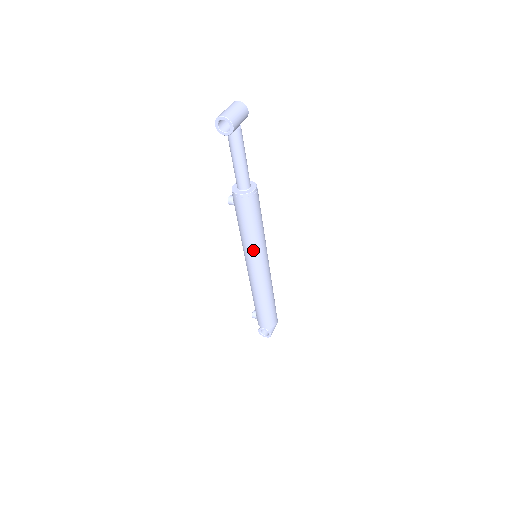
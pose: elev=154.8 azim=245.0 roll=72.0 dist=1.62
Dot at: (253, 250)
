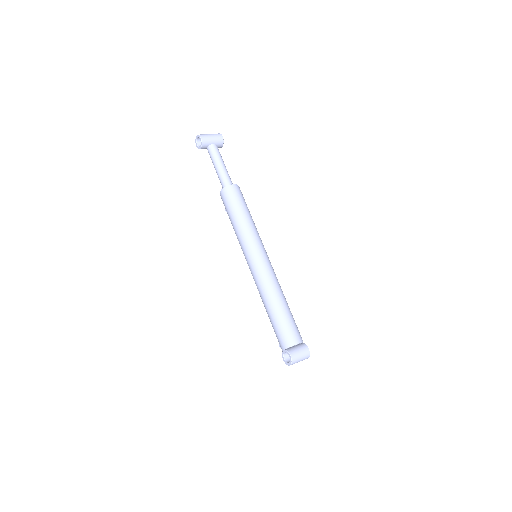
Dot at: (243, 241)
